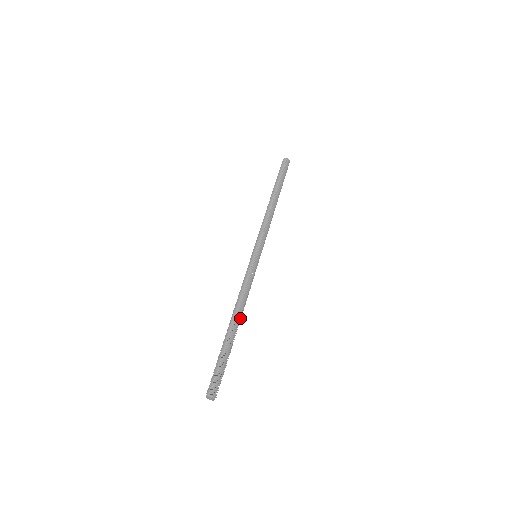
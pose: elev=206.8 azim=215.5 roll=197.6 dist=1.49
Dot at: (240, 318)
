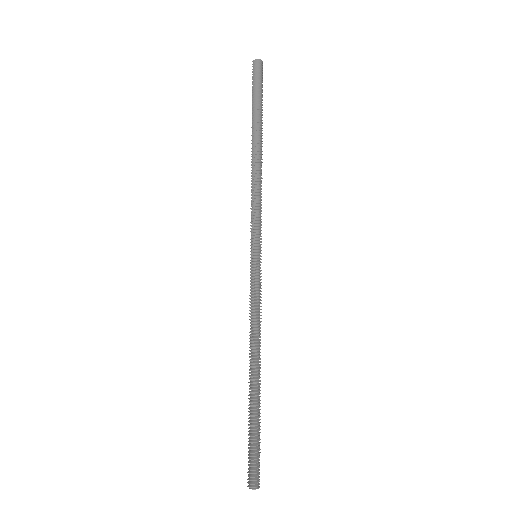
Dot at: (258, 361)
